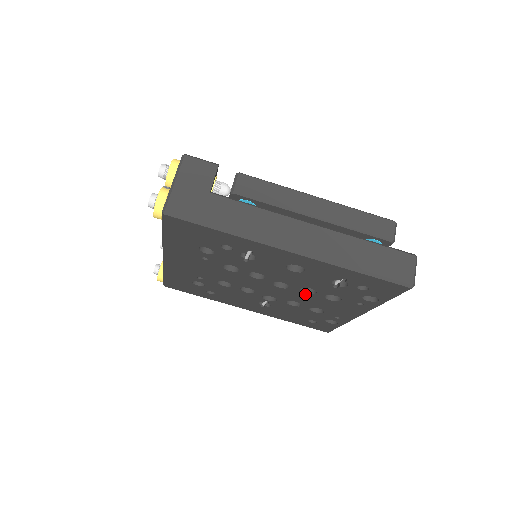
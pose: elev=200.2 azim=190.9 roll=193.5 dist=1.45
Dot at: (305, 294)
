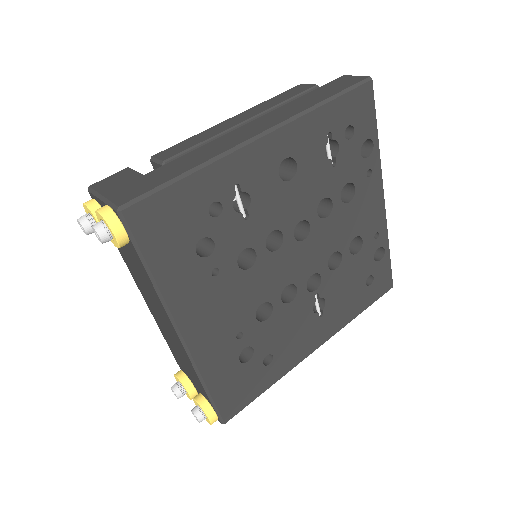
Dot at: (328, 221)
